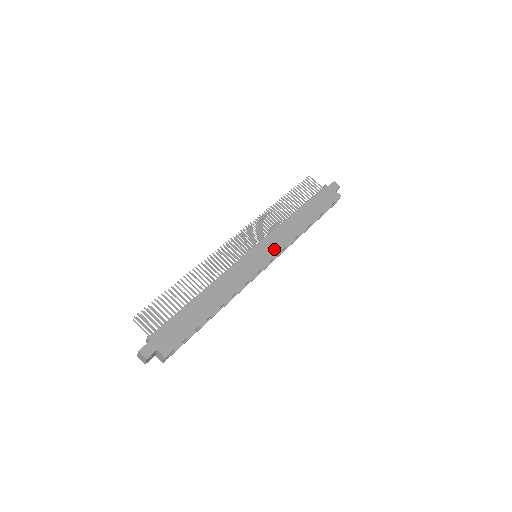
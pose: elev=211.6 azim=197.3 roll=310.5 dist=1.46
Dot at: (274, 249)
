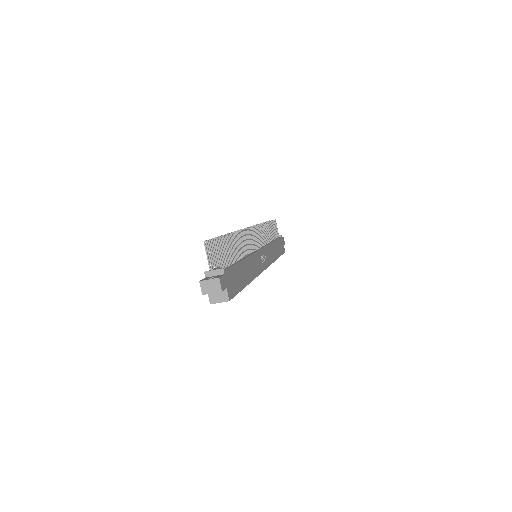
Dot at: (268, 260)
